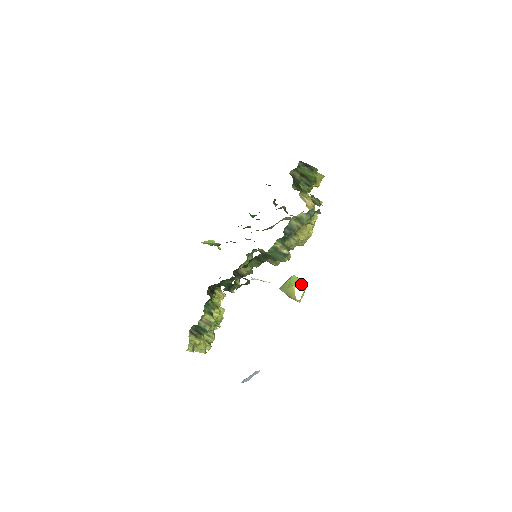
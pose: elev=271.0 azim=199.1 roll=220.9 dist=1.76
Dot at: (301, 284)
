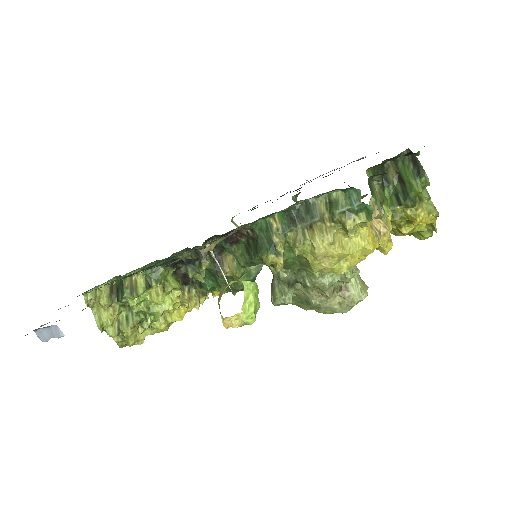
Dot at: (250, 298)
